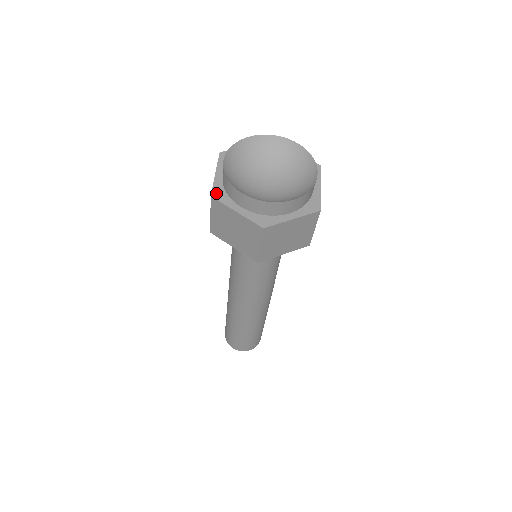
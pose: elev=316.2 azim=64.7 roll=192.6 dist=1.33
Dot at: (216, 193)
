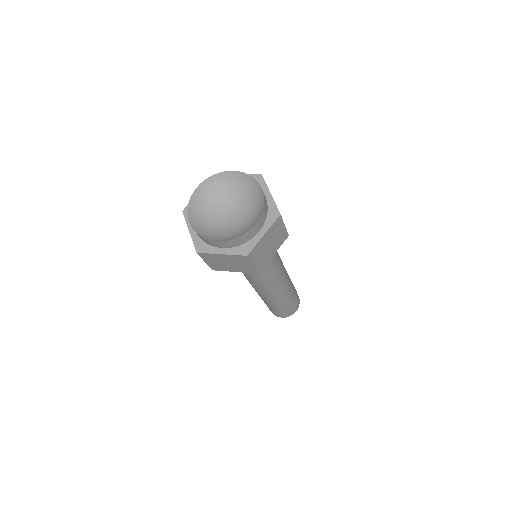
Dot at: occluded
